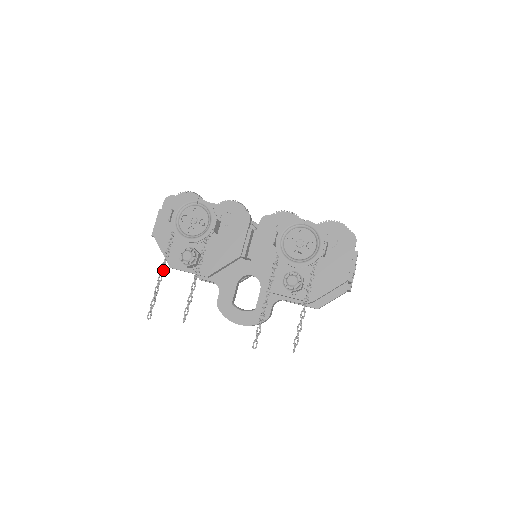
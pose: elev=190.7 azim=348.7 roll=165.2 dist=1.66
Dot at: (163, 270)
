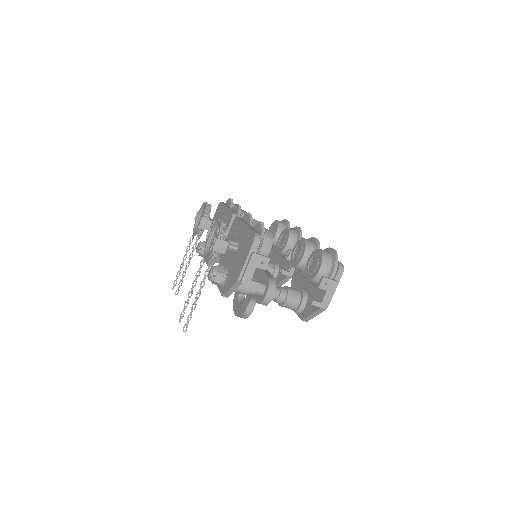
Dot at: (186, 256)
